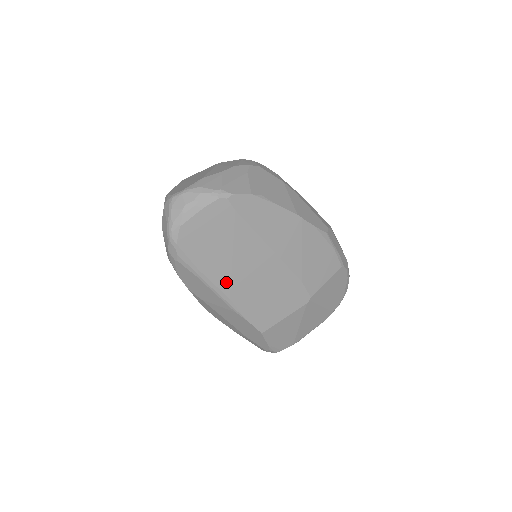
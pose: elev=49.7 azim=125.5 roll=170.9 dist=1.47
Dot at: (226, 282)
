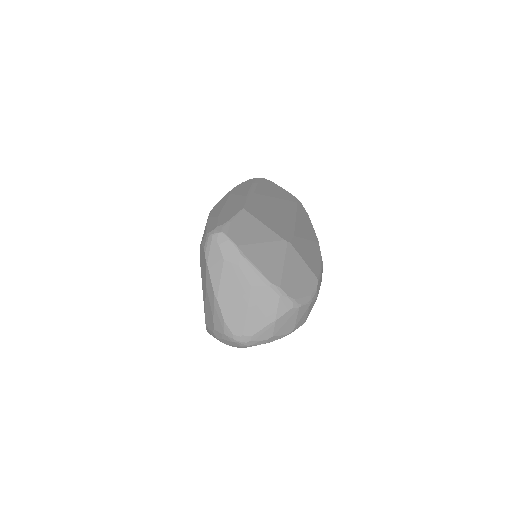
Dot at: (261, 193)
